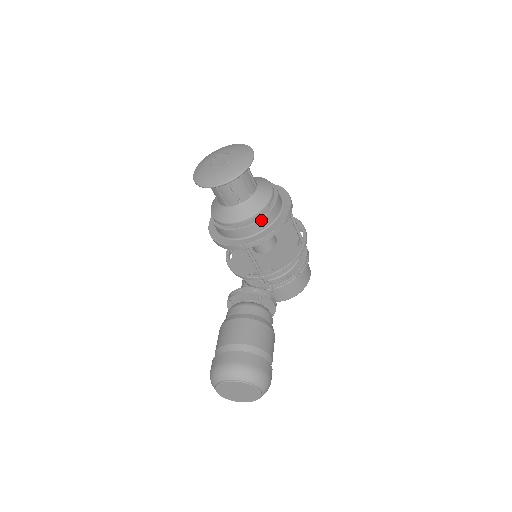
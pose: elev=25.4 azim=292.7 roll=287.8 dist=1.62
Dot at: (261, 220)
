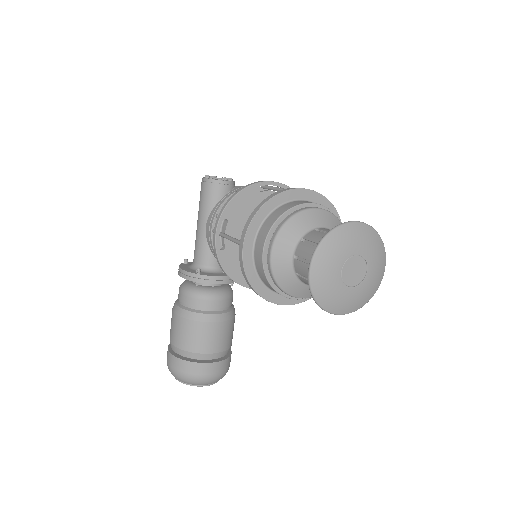
Dot at: occluded
